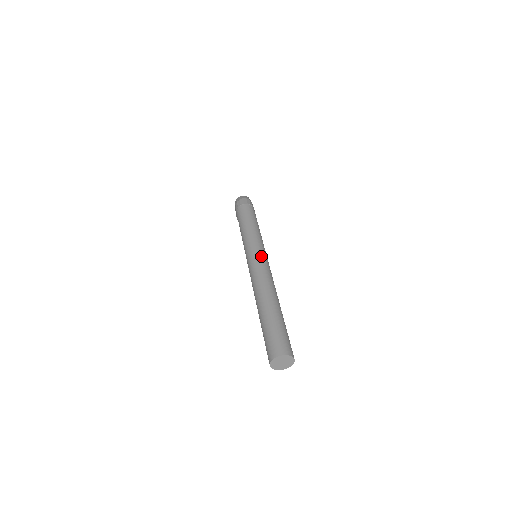
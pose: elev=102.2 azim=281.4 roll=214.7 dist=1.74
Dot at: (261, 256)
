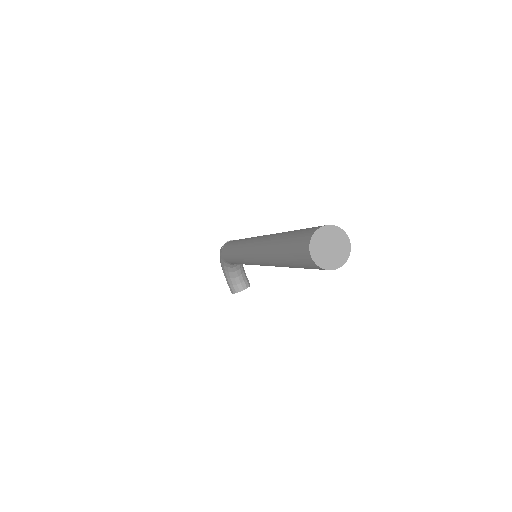
Dot at: occluded
